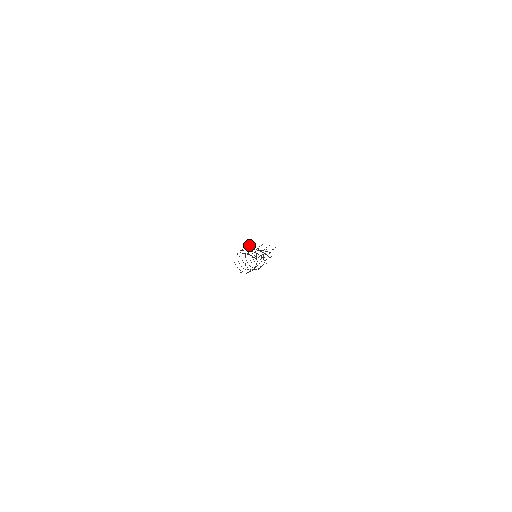
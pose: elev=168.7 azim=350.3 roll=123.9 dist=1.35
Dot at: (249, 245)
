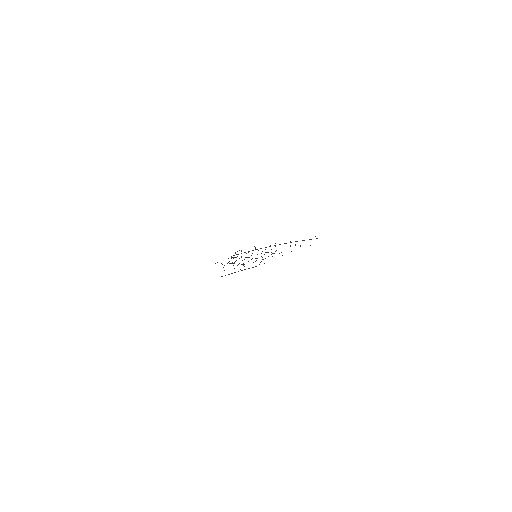
Dot at: (254, 246)
